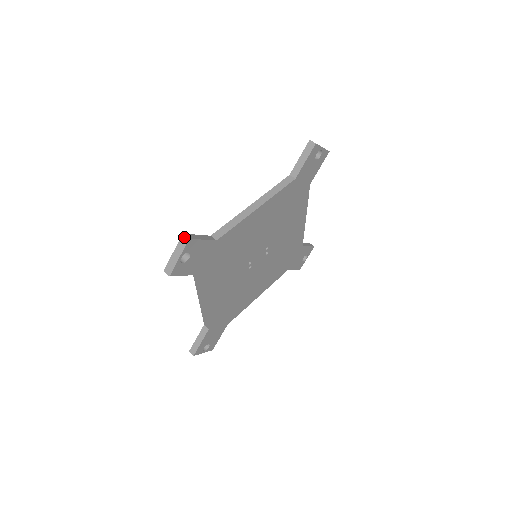
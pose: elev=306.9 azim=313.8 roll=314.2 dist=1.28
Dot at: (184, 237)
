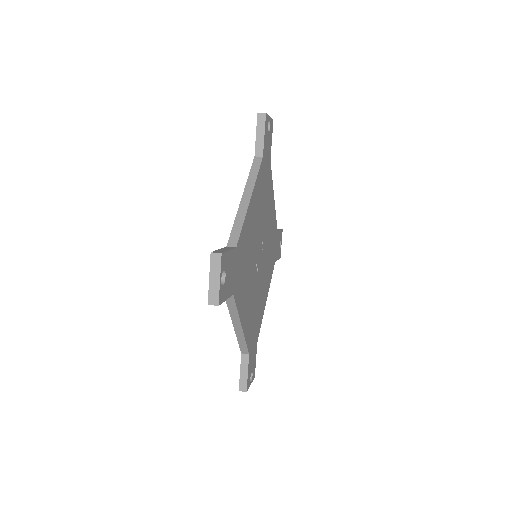
Dot at: (214, 255)
